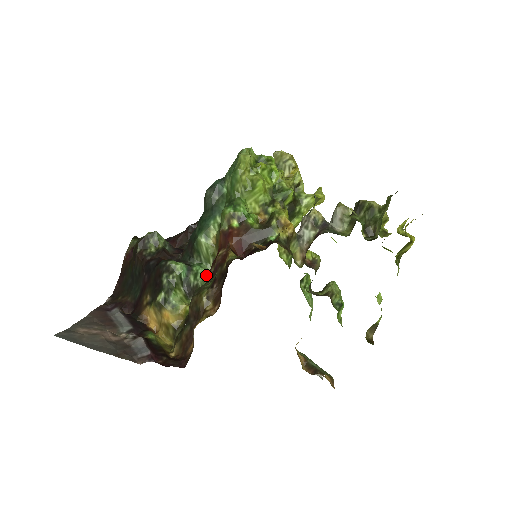
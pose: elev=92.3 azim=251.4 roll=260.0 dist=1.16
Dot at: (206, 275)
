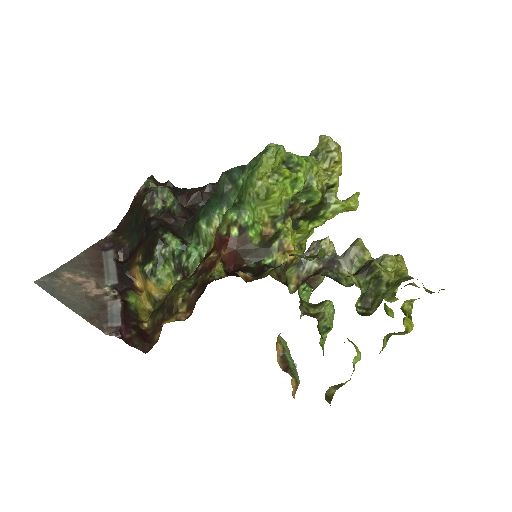
Dot at: (200, 258)
